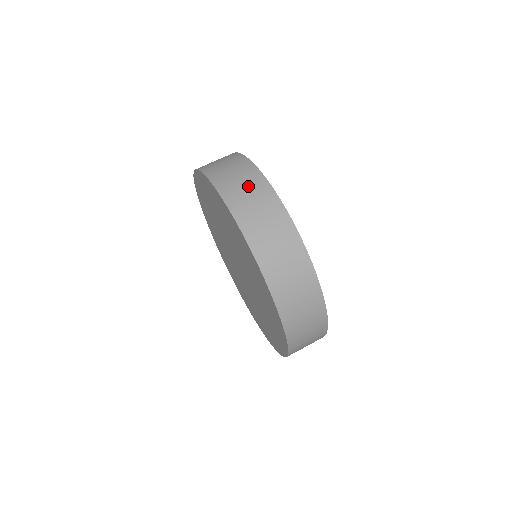
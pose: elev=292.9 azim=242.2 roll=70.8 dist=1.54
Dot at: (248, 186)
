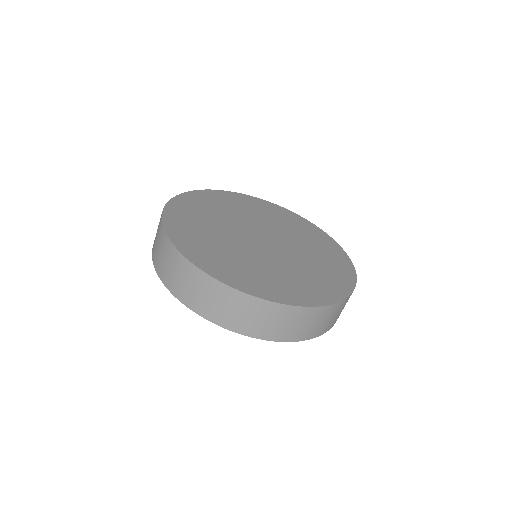
Dot at: (159, 242)
